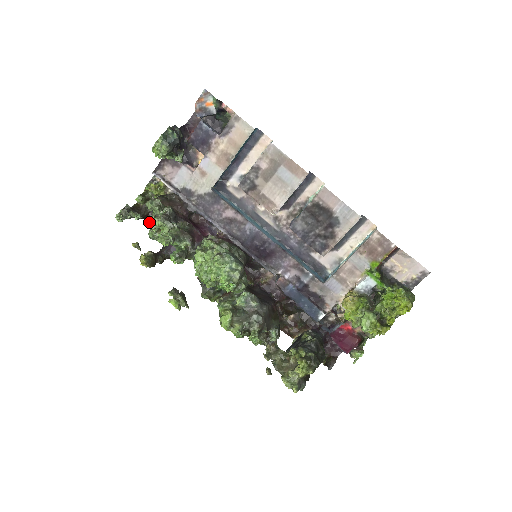
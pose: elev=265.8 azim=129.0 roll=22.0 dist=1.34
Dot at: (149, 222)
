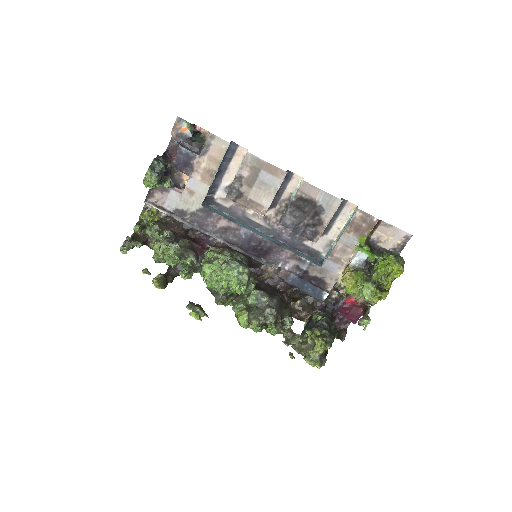
Dot at: (155, 248)
